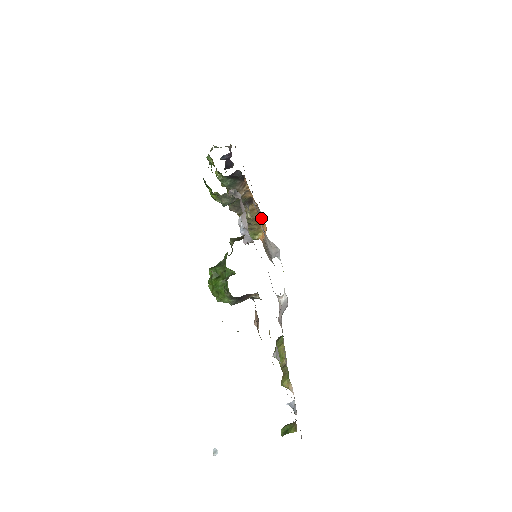
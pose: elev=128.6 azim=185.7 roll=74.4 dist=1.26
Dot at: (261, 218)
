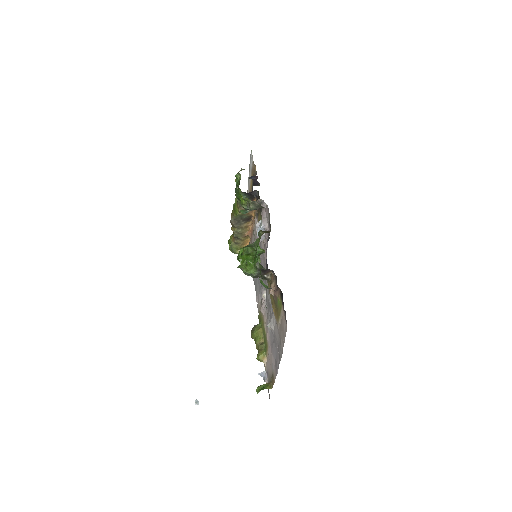
Dot at: (251, 235)
